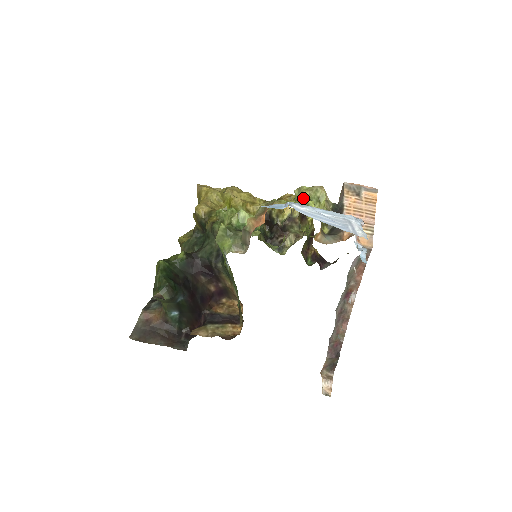
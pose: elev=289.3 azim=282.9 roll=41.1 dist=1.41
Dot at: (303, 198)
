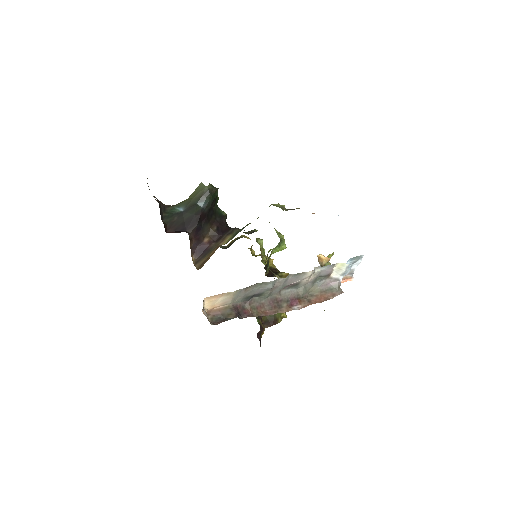
Dot at: occluded
